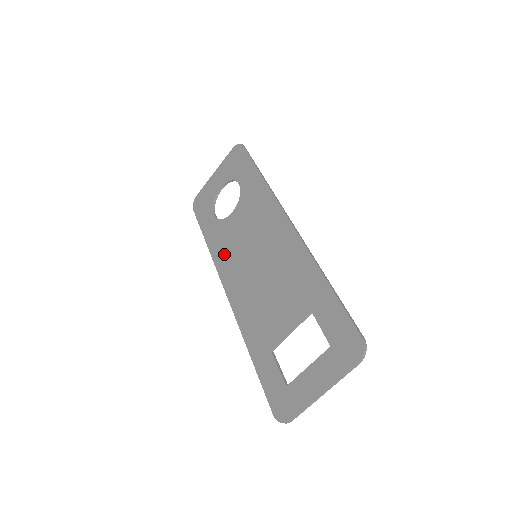
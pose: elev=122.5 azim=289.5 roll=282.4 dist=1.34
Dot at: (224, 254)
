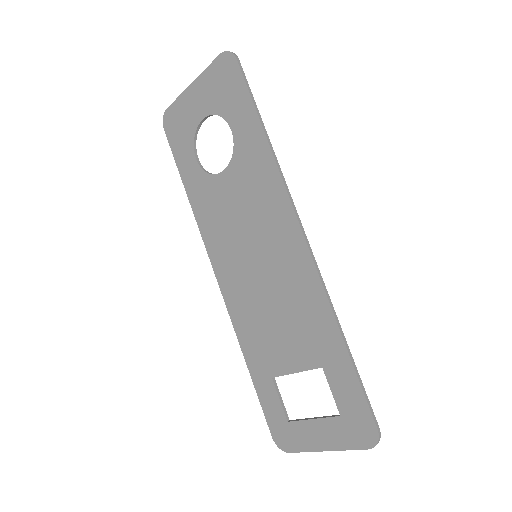
Dot at: (213, 228)
